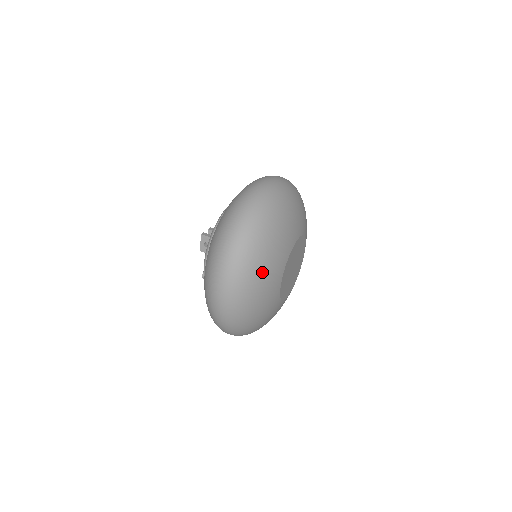
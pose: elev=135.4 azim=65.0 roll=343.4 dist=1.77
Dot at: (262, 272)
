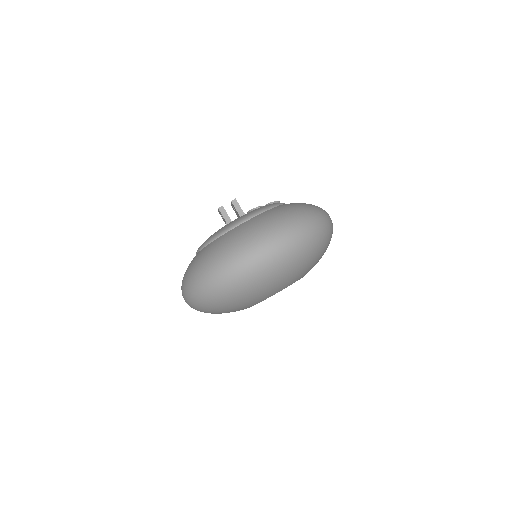
Dot at: (218, 312)
